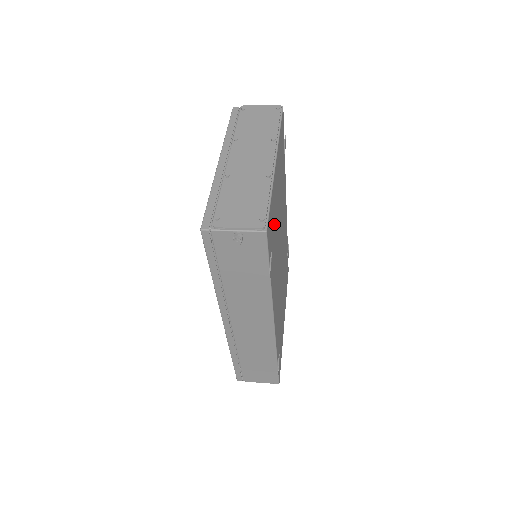
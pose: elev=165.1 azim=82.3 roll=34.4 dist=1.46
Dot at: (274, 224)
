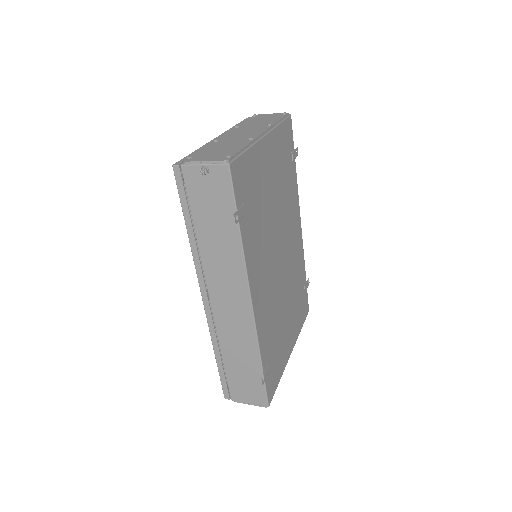
Dot at: (256, 190)
